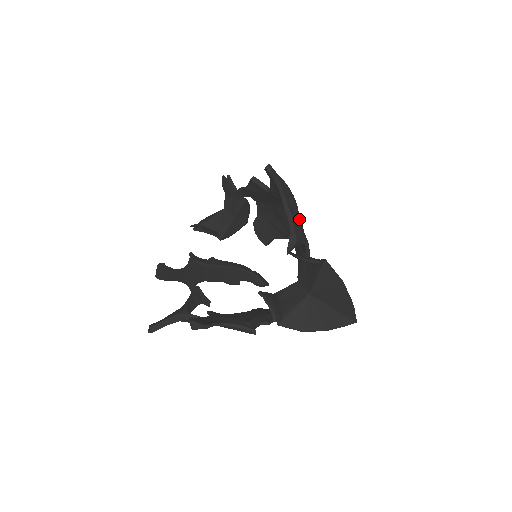
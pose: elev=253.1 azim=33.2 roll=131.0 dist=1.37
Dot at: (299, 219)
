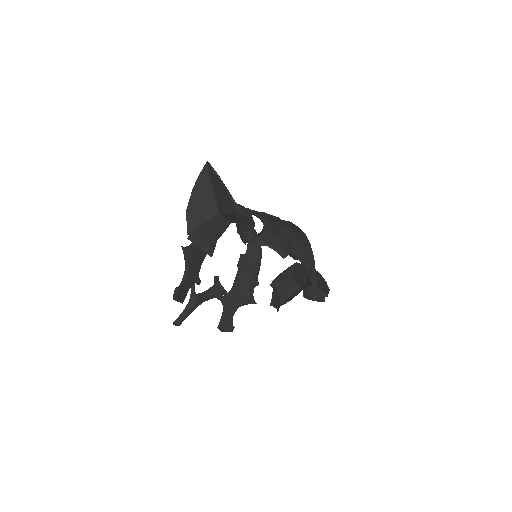
Dot at: occluded
